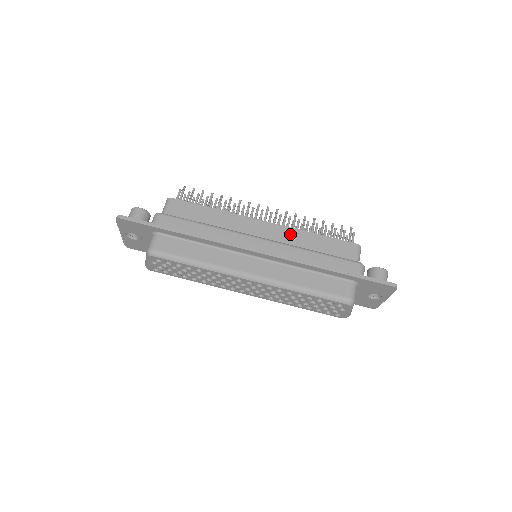
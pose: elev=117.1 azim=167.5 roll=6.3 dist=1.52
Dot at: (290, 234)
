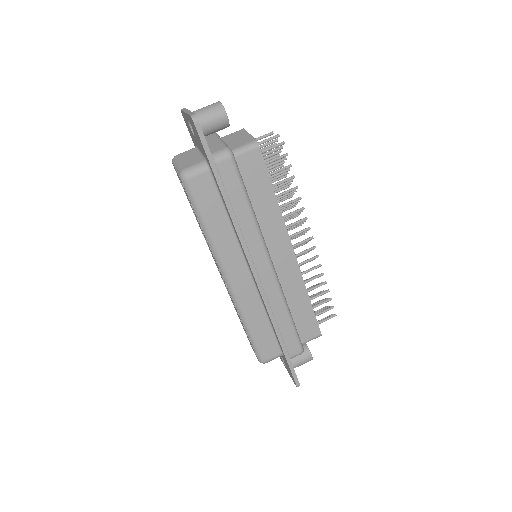
Dot at: (295, 280)
